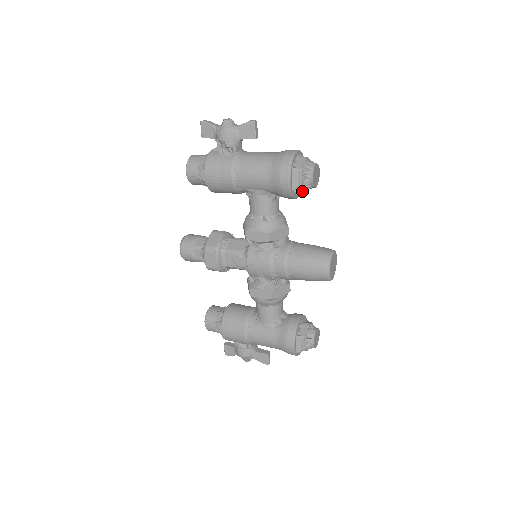
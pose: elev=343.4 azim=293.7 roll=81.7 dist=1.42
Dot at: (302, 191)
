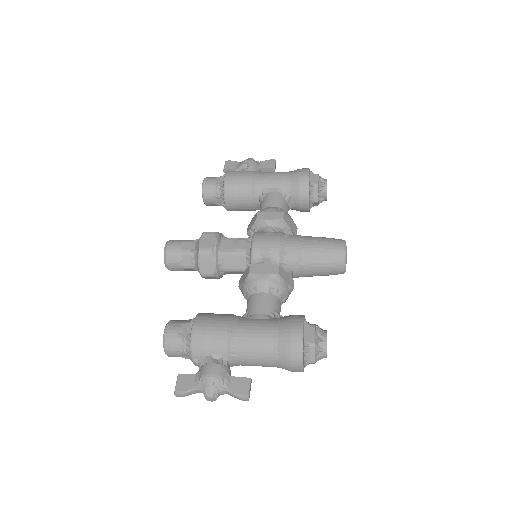
Dot at: (315, 195)
